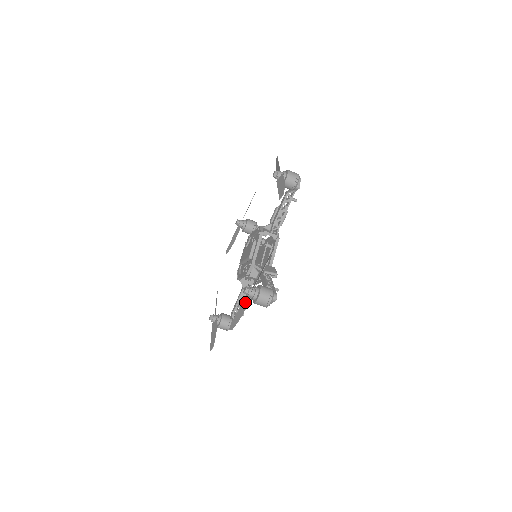
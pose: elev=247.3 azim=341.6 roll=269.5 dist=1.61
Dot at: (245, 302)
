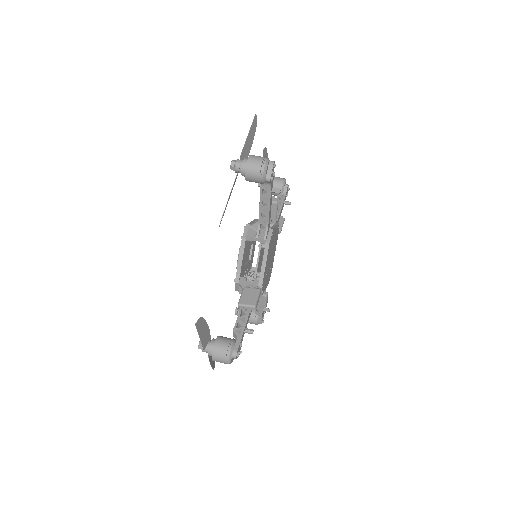
Dot at: occluded
